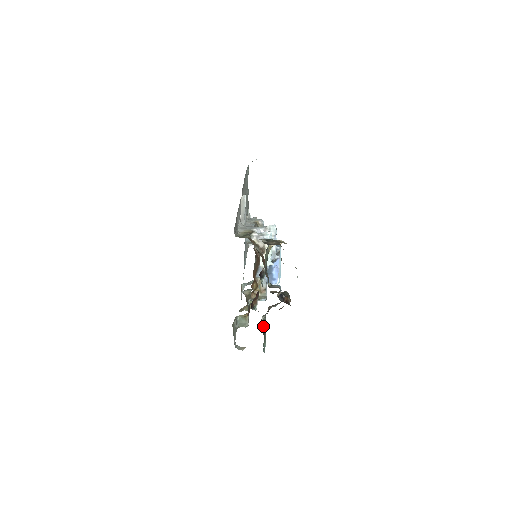
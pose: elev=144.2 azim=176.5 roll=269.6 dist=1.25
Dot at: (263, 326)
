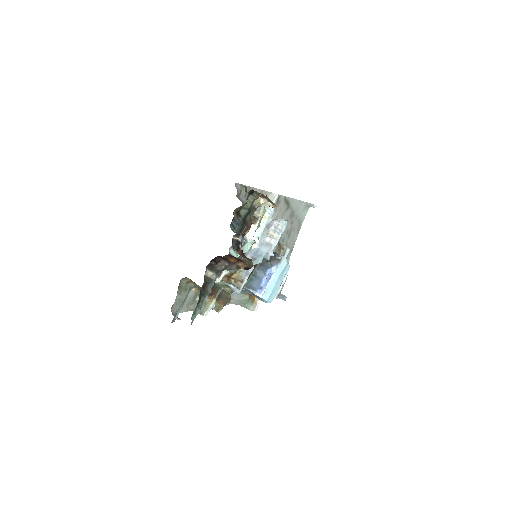
Dot at: (207, 286)
